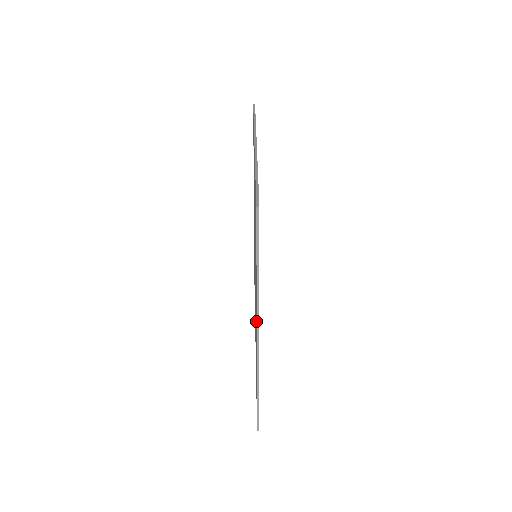
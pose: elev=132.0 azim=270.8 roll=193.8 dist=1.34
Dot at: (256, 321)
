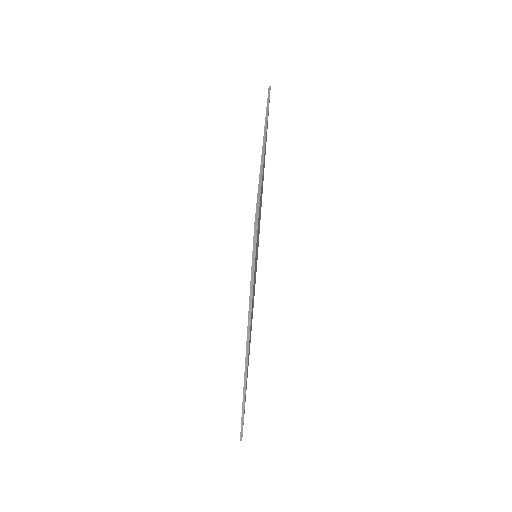
Dot at: occluded
